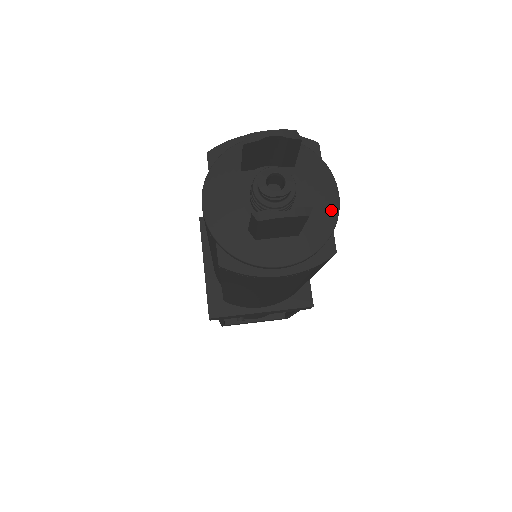
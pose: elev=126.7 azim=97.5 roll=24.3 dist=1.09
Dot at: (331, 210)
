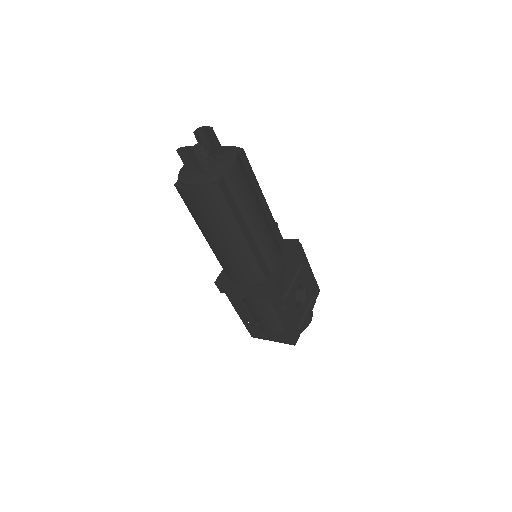
Dot at: (225, 167)
